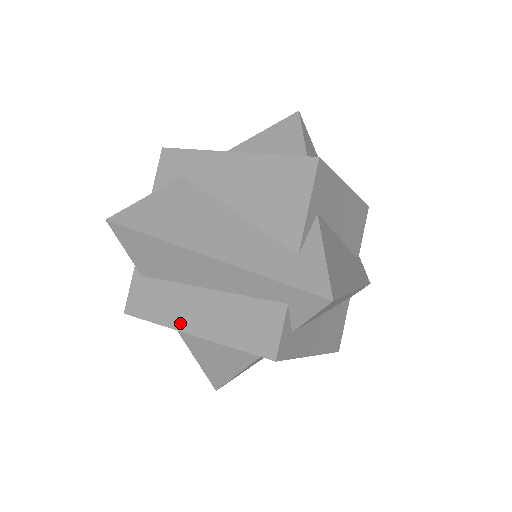
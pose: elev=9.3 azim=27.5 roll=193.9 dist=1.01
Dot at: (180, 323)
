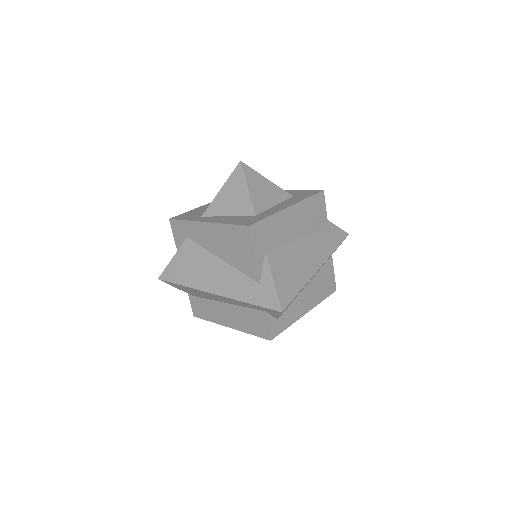
Dot at: (221, 321)
